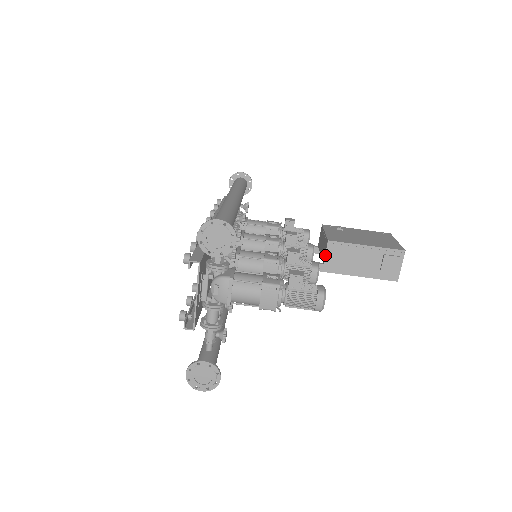
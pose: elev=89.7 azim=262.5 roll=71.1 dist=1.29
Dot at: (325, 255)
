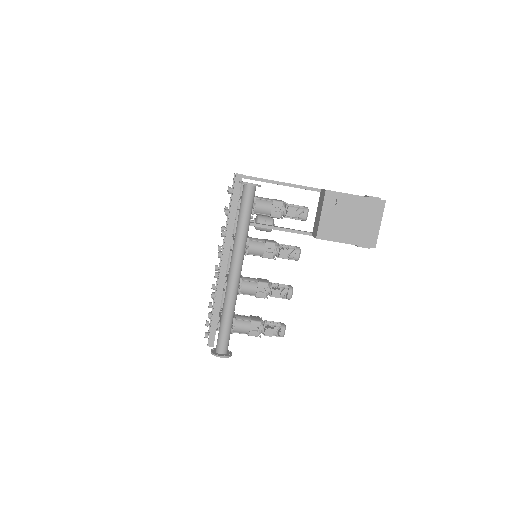
Dot at: occluded
